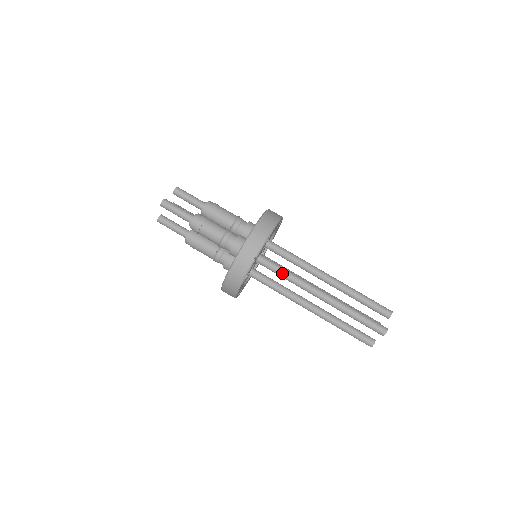
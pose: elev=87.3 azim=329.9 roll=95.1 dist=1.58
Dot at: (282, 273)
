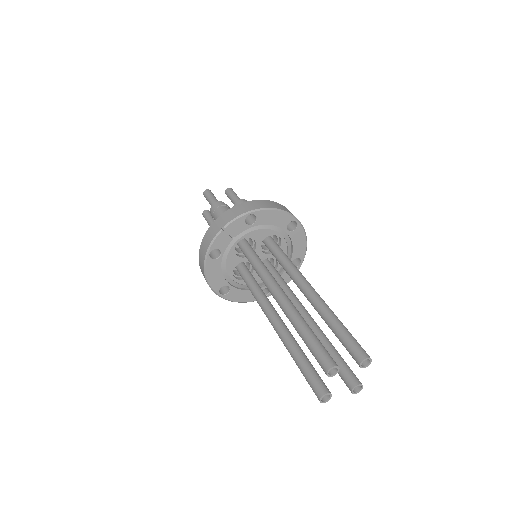
Dot at: (255, 264)
